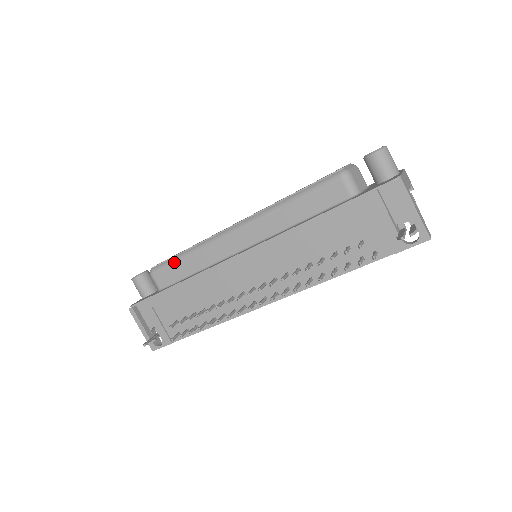
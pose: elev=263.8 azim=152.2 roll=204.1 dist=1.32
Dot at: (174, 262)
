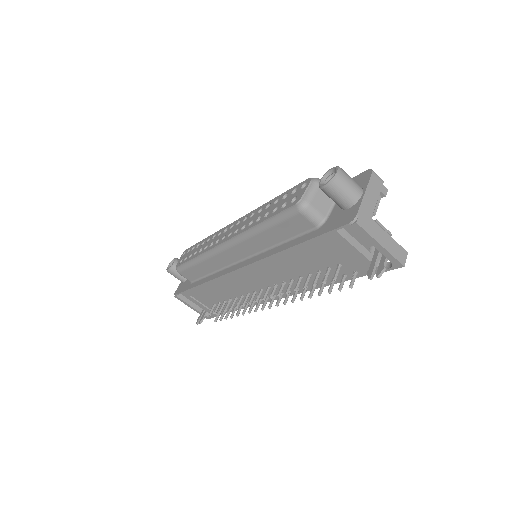
Dot at: (190, 266)
